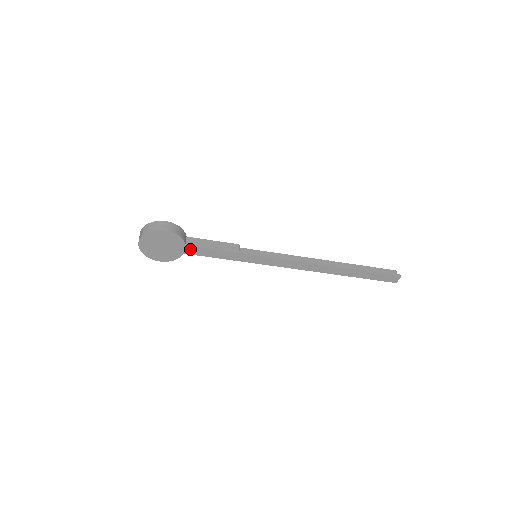
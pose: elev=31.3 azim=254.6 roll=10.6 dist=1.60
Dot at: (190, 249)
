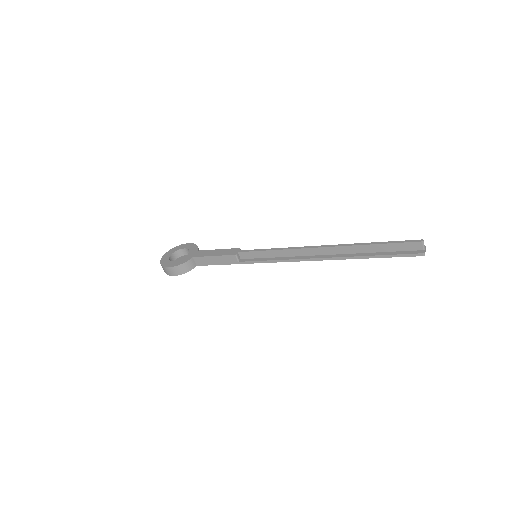
Dot at: occluded
